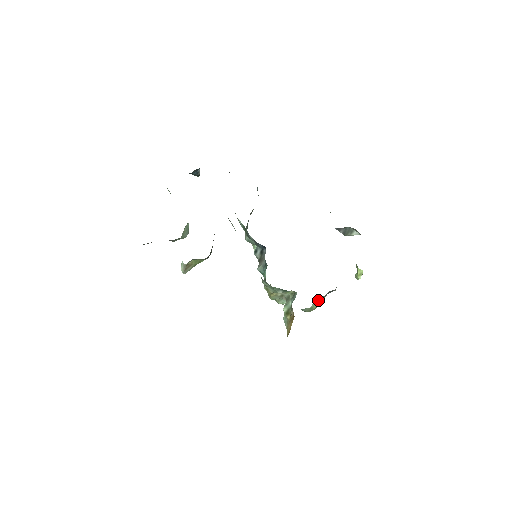
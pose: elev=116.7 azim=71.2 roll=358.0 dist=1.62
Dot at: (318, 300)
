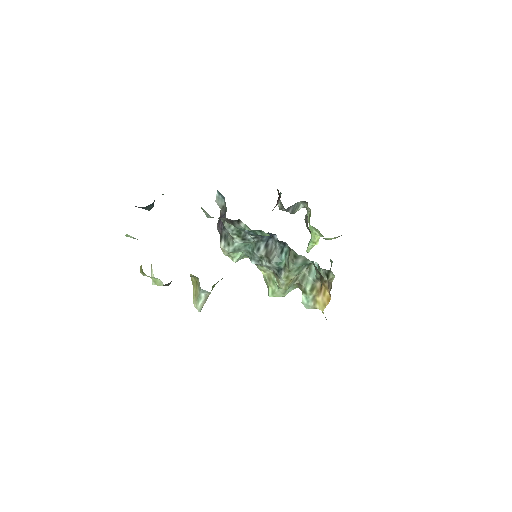
Dot at: occluded
